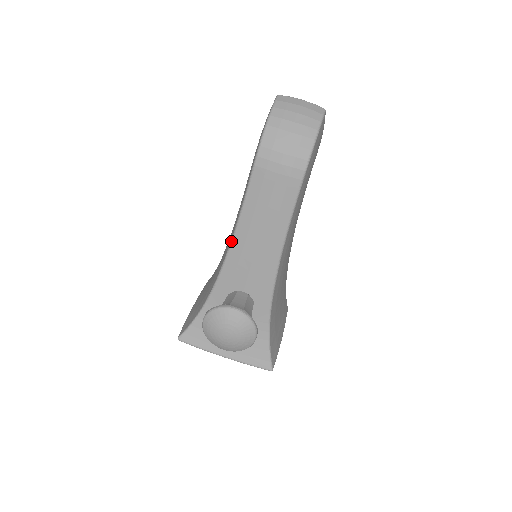
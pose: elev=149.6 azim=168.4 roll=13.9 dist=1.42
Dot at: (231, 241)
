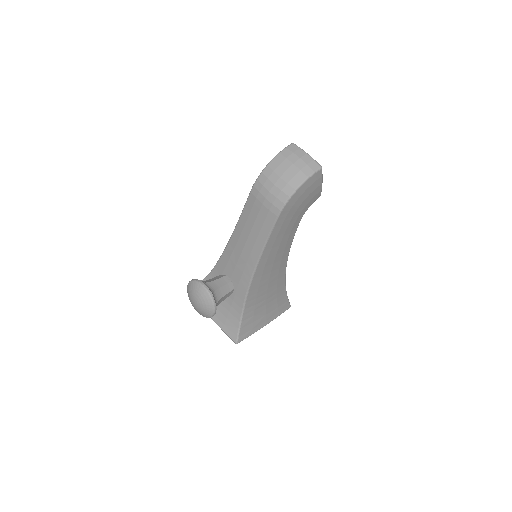
Dot at: (230, 238)
